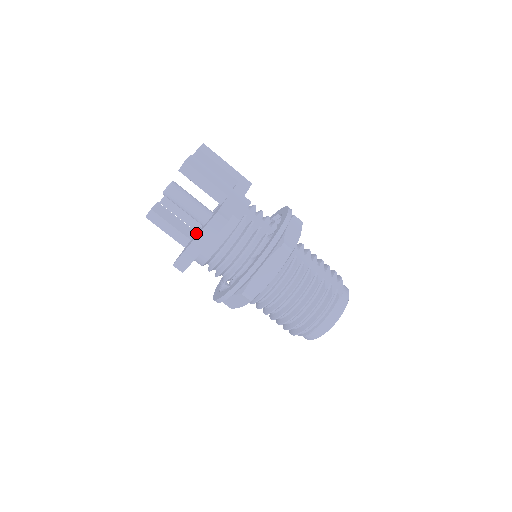
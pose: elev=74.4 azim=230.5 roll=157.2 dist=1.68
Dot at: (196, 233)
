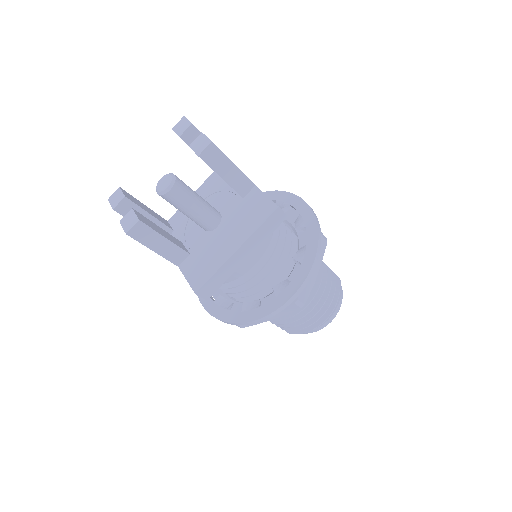
Dot at: (186, 243)
